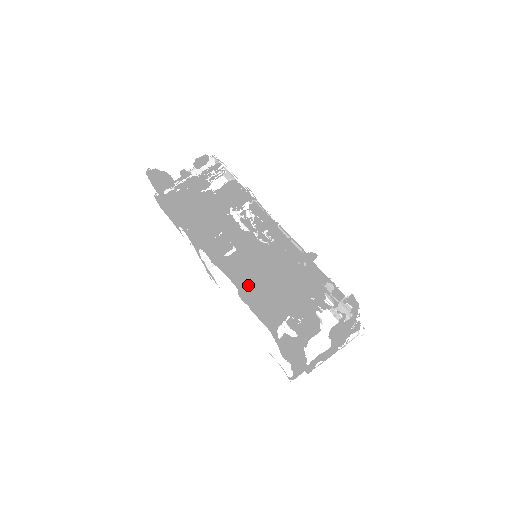
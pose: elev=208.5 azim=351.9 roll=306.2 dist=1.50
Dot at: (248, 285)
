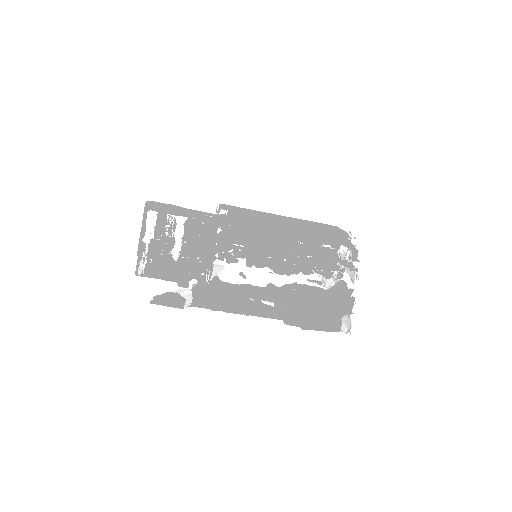
Dot at: (305, 321)
